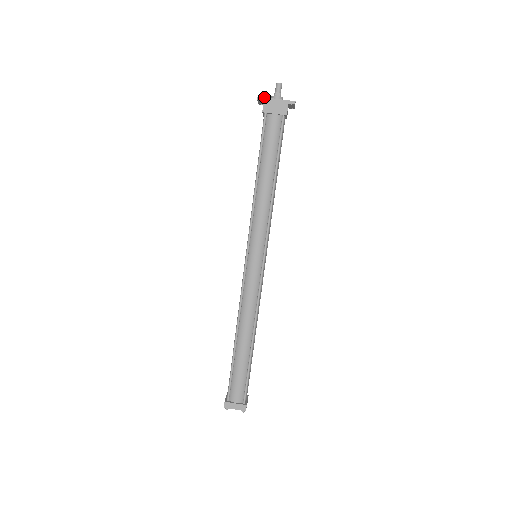
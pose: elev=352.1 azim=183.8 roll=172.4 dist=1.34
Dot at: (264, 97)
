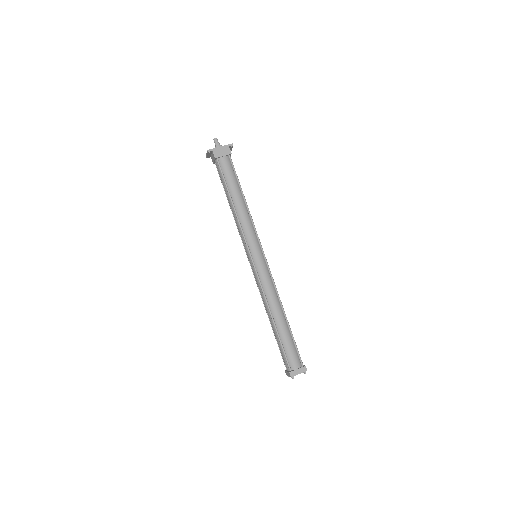
Dot at: (211, 149)
